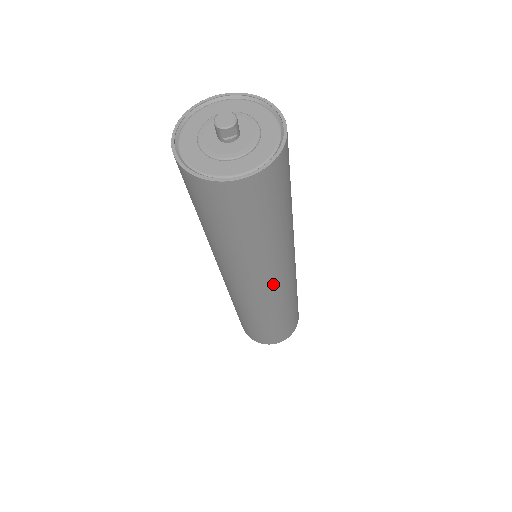
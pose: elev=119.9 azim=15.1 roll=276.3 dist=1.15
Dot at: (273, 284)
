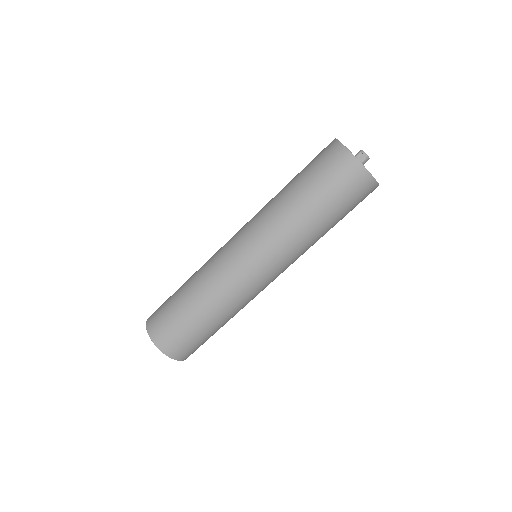
Dot at: (255, 258)
